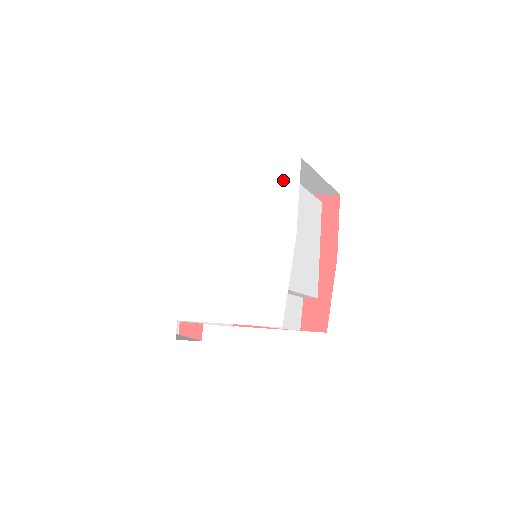
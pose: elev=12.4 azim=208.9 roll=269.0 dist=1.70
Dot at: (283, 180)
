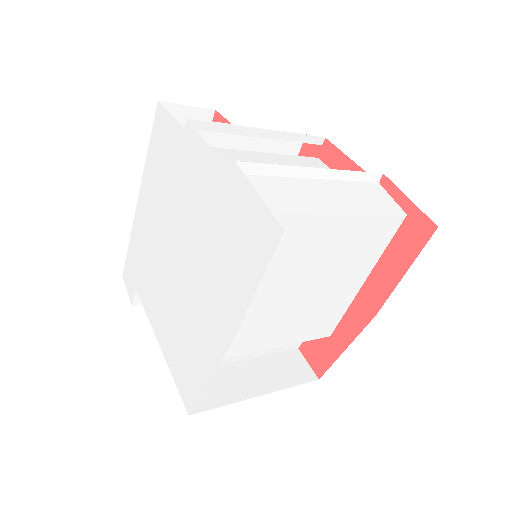
Dot at: (251, 242)
